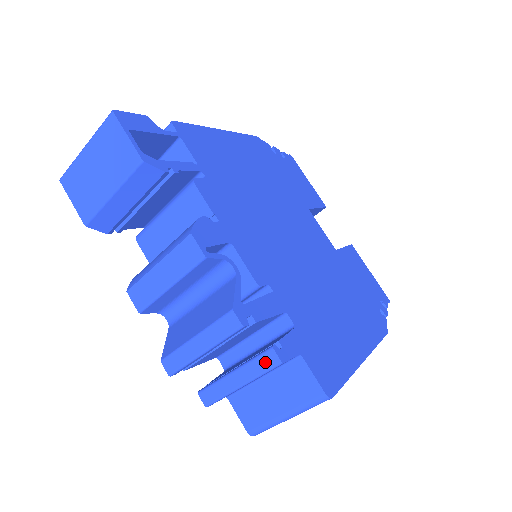
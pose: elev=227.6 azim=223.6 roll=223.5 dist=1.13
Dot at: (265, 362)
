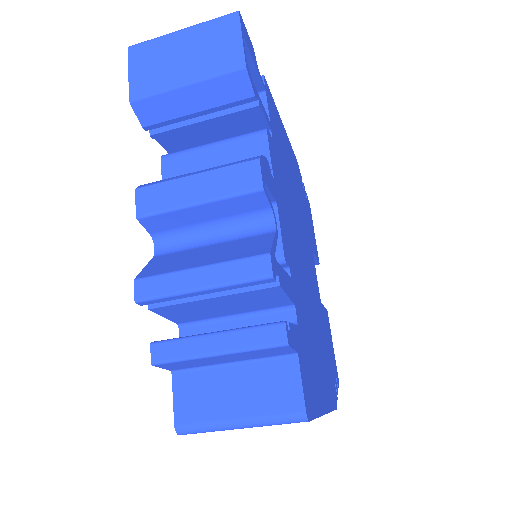
Dot at: (266, 335)
